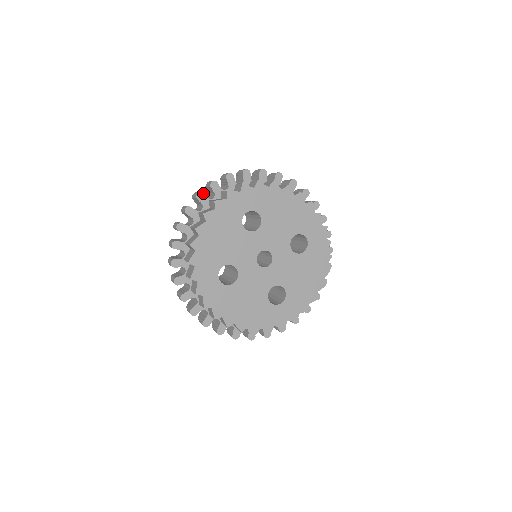
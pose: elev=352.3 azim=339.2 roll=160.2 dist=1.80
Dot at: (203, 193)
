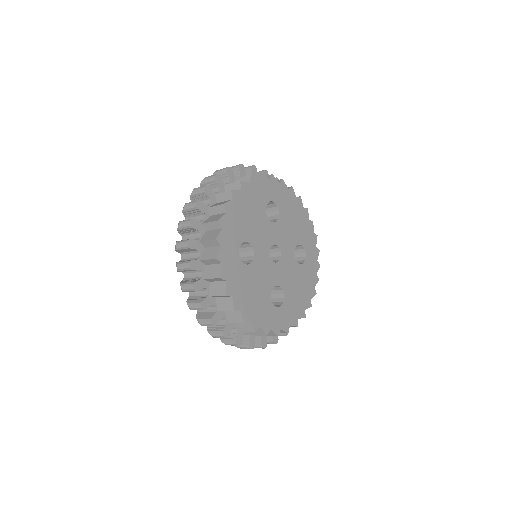
Dot at: (232, 170)
